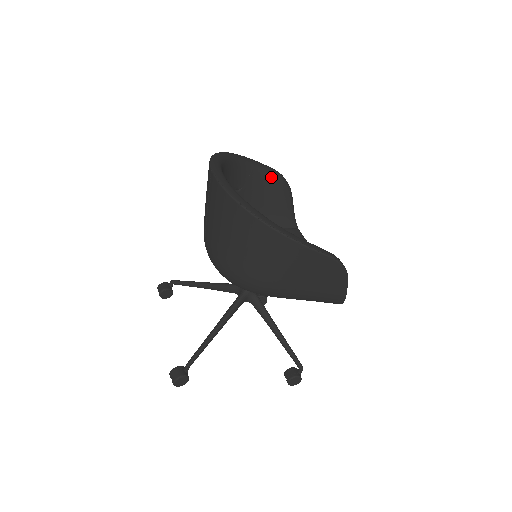
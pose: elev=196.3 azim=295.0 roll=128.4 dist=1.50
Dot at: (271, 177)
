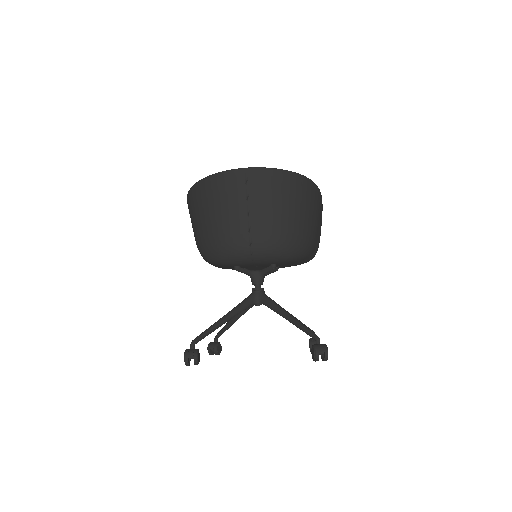
Dot at: occluded
